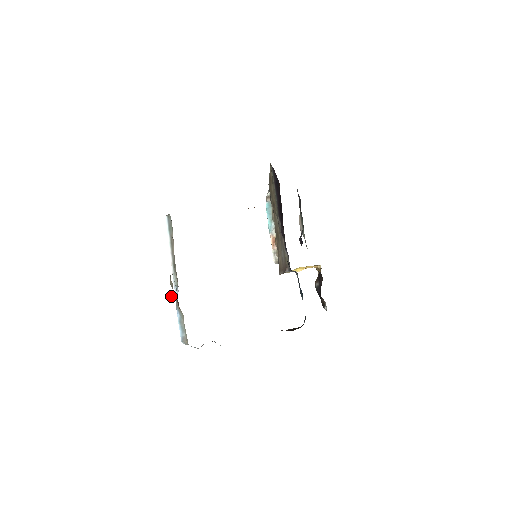
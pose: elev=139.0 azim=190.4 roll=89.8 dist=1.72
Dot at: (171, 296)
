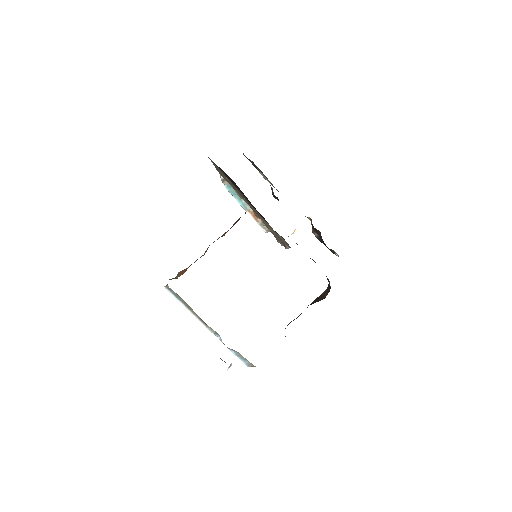
Dot at: (229, 366)
